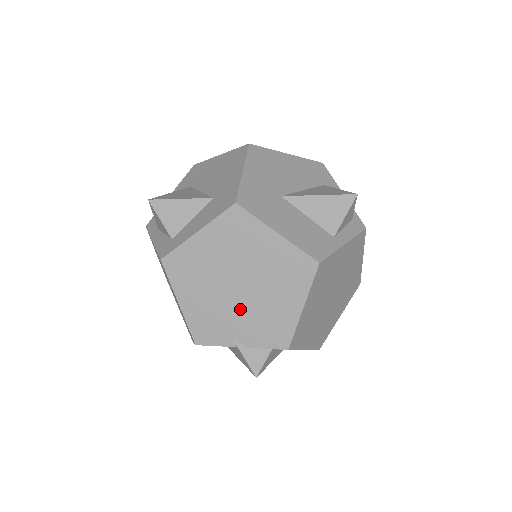
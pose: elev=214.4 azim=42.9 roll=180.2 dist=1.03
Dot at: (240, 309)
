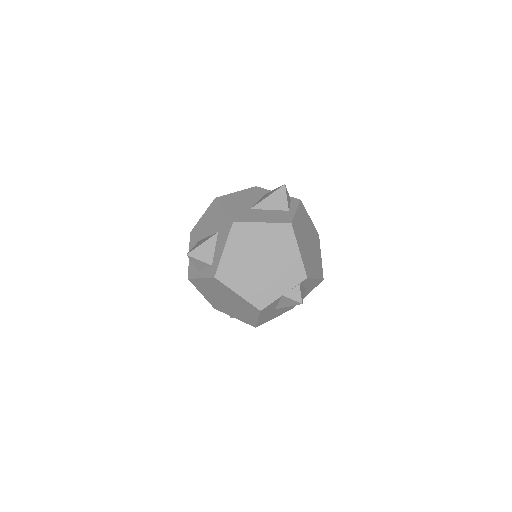
Dot at: (270, 274)
